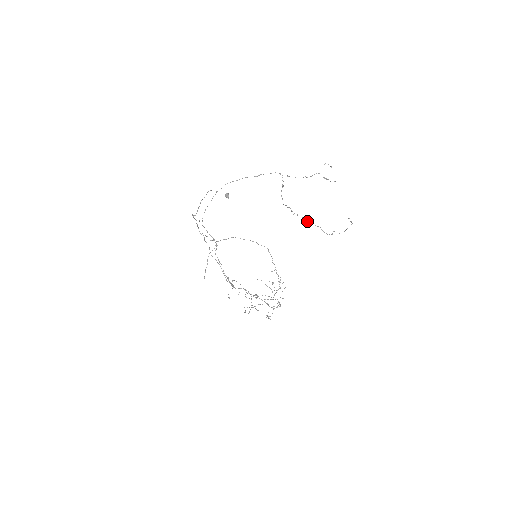
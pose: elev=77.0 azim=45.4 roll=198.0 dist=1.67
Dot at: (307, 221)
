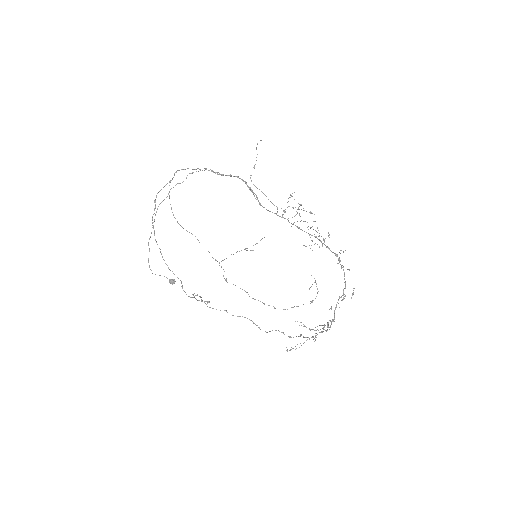
Dot at: occluded
